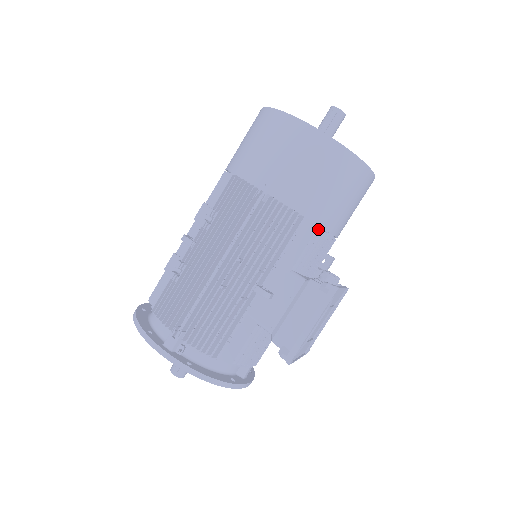
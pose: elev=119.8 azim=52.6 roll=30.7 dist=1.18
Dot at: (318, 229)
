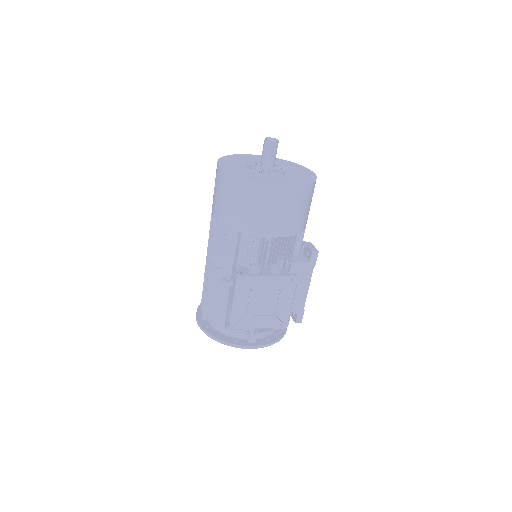
Dot at: (244, 234)
